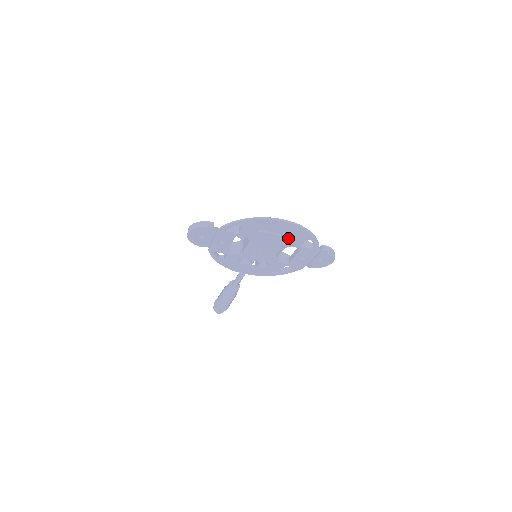
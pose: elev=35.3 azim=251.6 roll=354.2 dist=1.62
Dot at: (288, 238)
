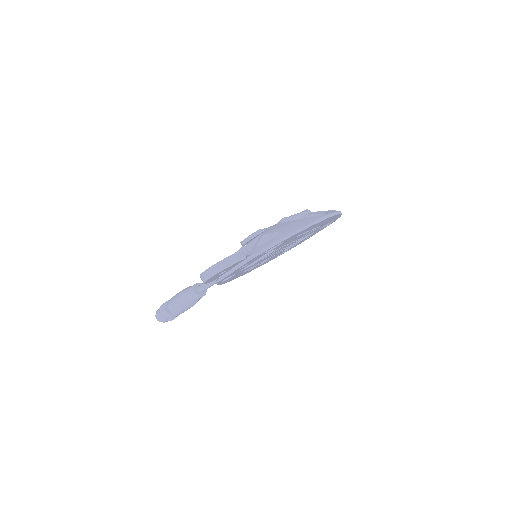
Dot at: (316, 228)
